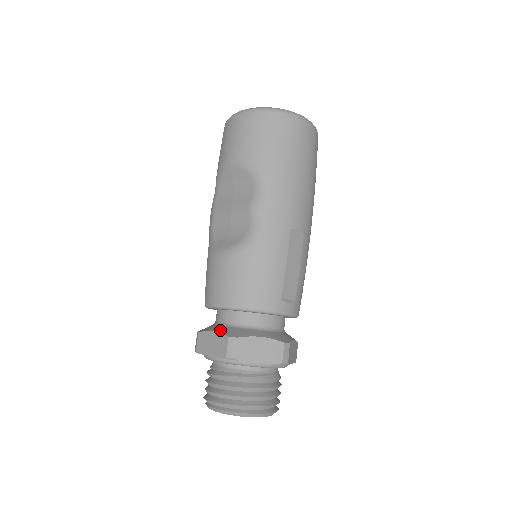
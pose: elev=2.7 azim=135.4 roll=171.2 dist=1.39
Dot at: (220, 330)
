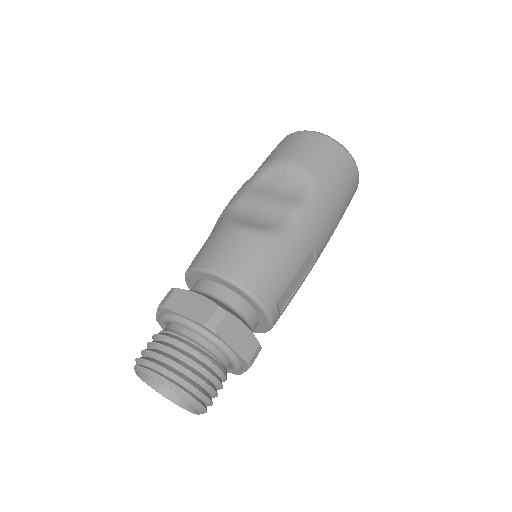
Dot at: (207, 296)
